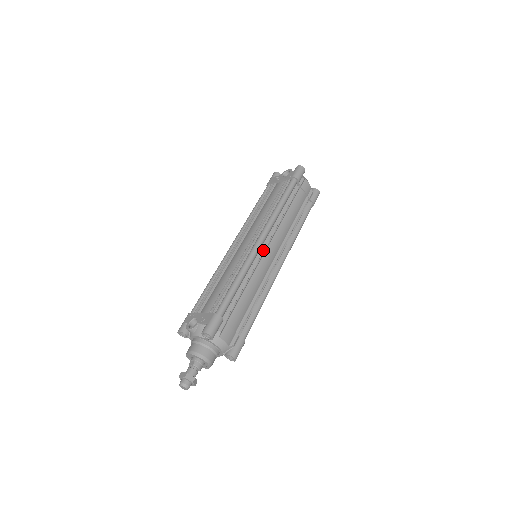
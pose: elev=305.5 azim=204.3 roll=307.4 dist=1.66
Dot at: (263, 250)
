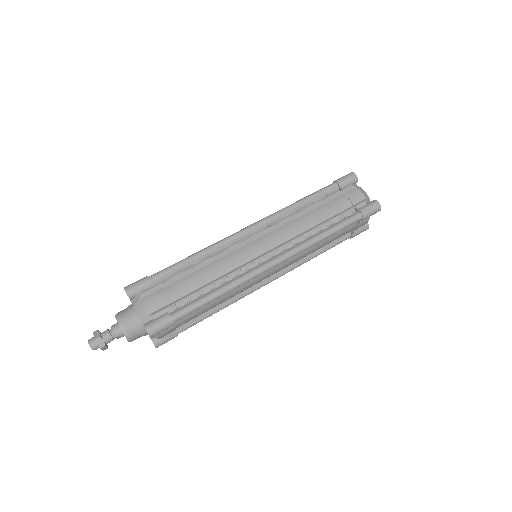
Dot at: (250, 240)
